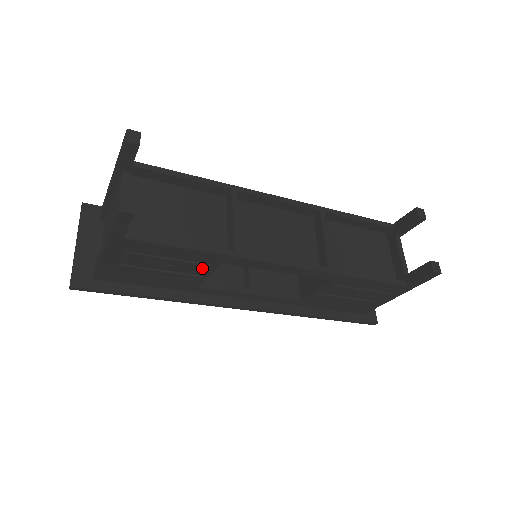
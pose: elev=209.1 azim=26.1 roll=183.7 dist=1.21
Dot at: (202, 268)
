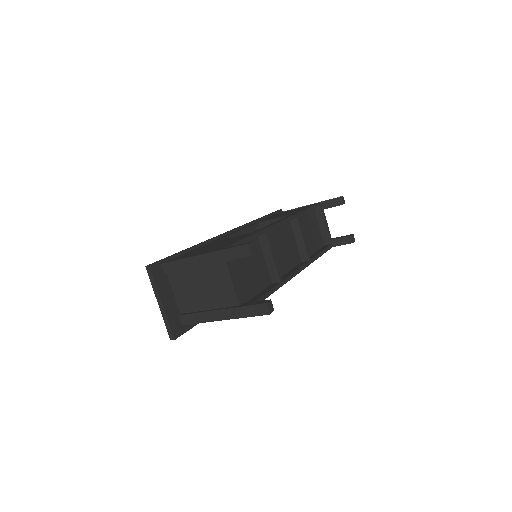
Dot at: occluded
